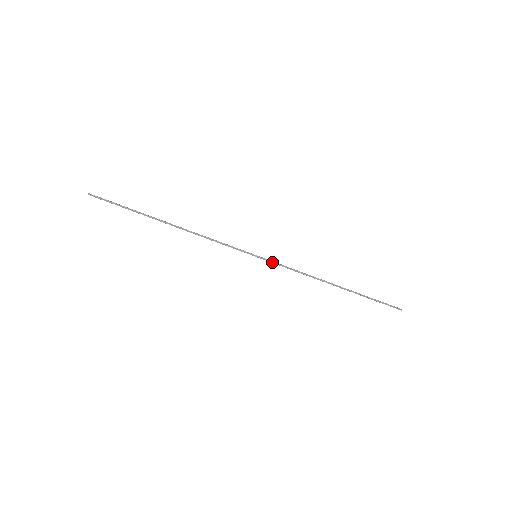
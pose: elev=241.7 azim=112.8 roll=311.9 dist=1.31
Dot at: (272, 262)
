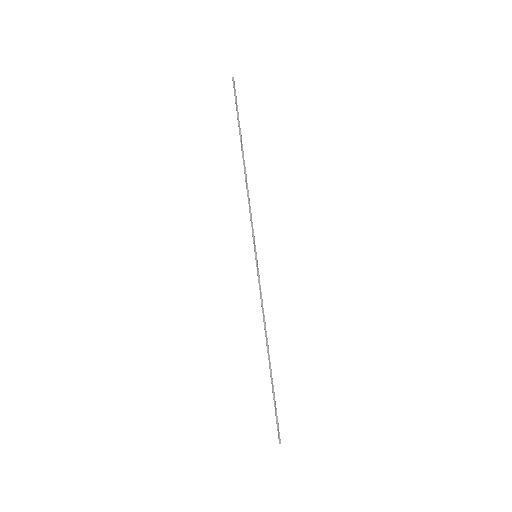
Dot at: (259, 275)
